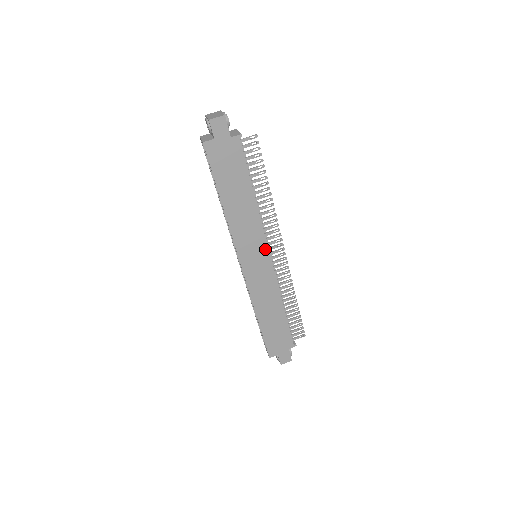
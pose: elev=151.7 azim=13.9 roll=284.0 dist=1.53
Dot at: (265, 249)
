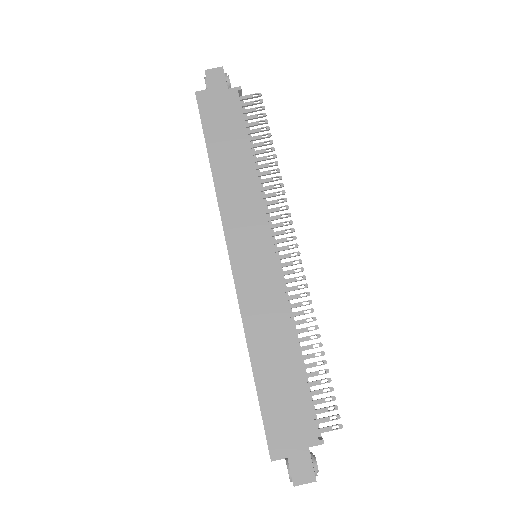
Dot at: (266, 236)
